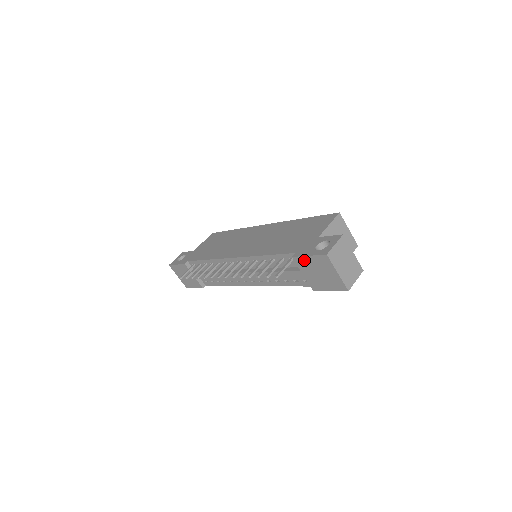
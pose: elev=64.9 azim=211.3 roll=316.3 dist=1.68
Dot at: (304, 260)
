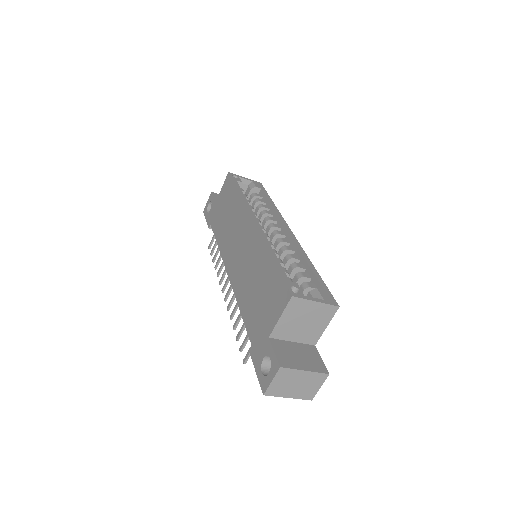
Dot at: occluded
